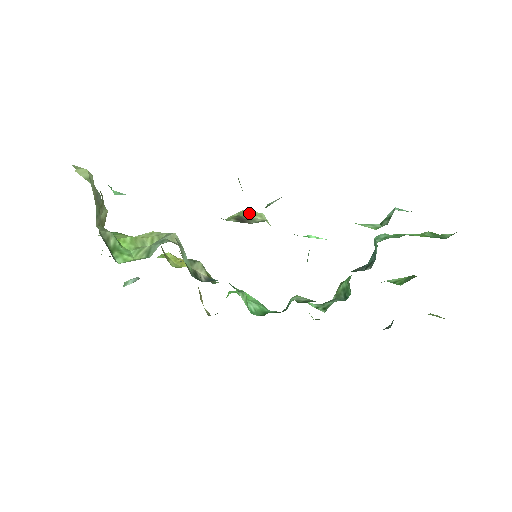
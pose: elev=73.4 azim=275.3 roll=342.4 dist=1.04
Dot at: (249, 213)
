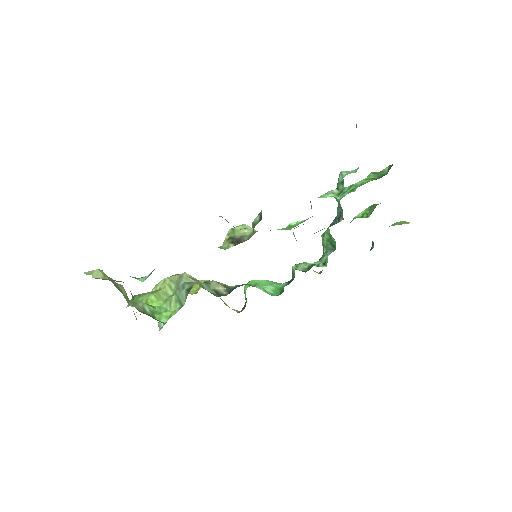
Dot at: (236, 230)
